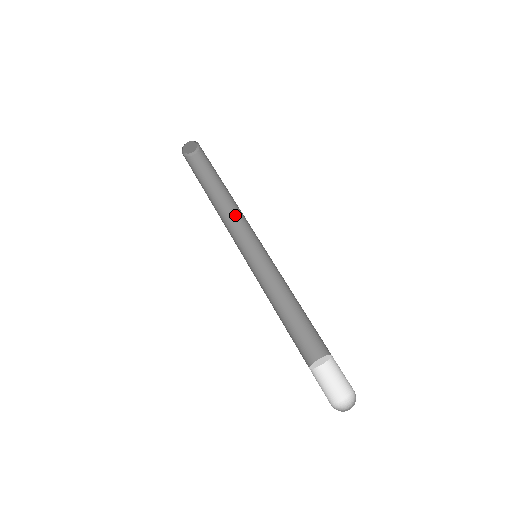
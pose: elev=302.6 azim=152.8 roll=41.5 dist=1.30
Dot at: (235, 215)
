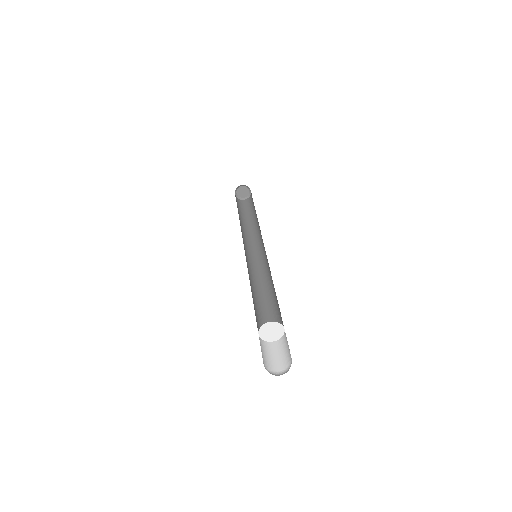
Dot at: (259, 230)
